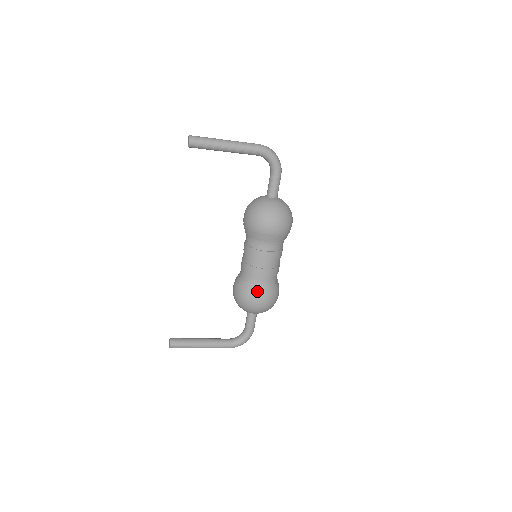
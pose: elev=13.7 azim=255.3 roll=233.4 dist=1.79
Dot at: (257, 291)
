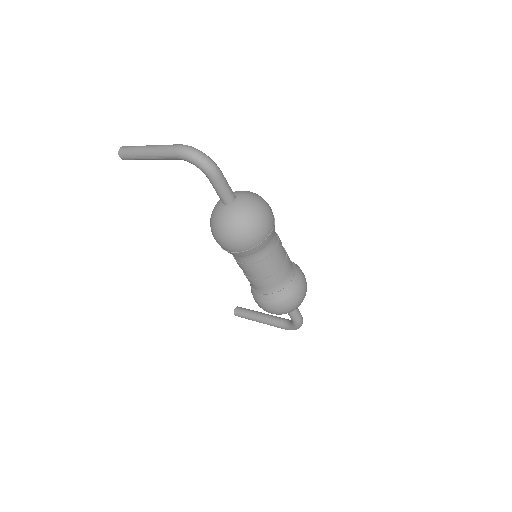
Dot at: (258, 298)
